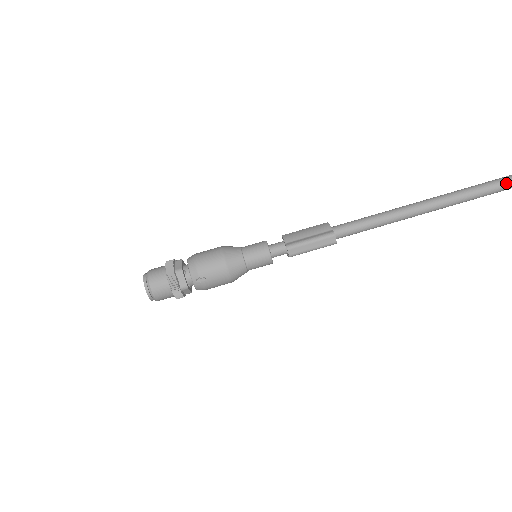
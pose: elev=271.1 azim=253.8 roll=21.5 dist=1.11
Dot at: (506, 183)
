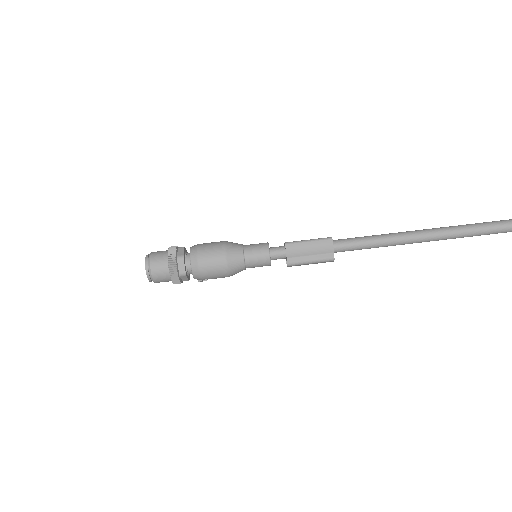
Dot at: (505, 232)
